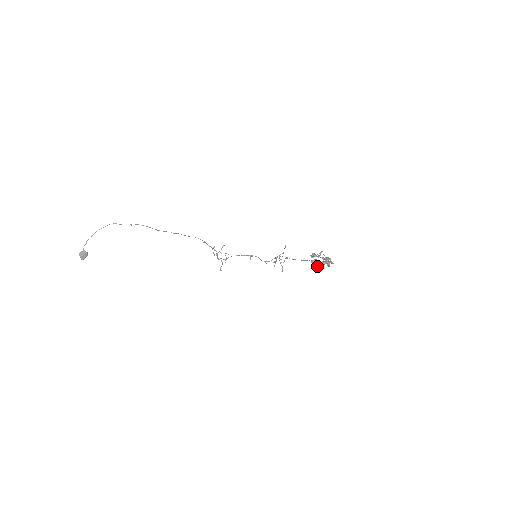
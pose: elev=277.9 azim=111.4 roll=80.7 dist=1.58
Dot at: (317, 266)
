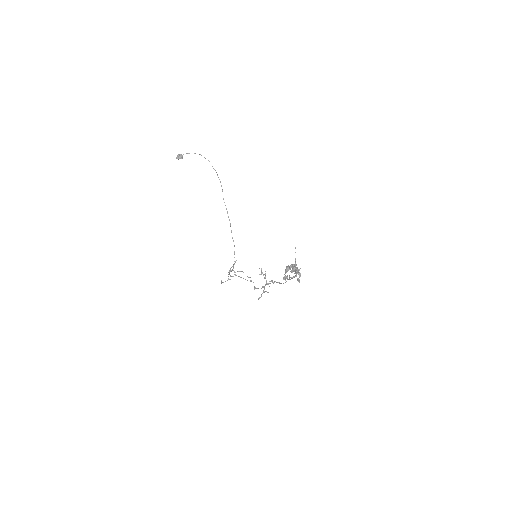
Dot at: (287, 276)
